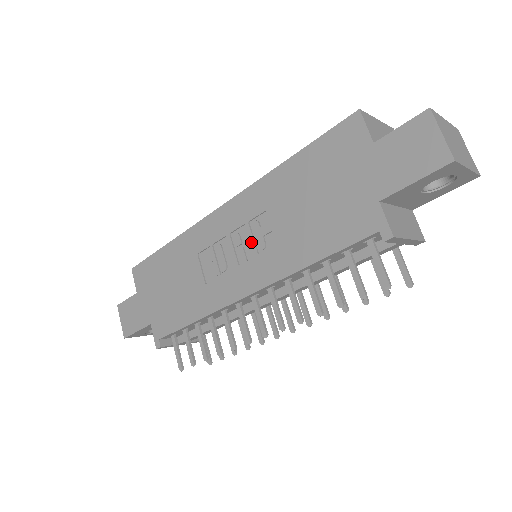
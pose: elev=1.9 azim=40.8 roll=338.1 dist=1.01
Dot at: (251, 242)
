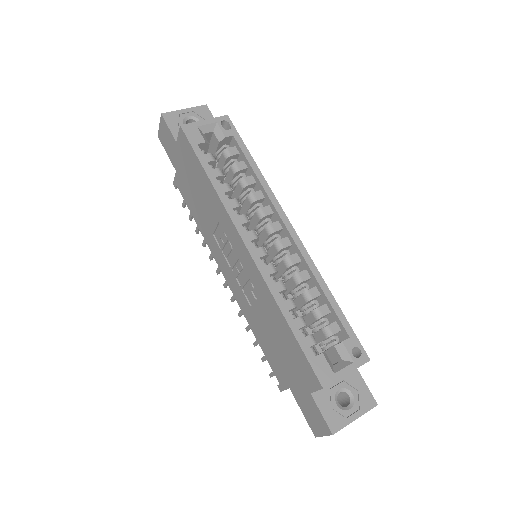
Dot at: (244, 281)
